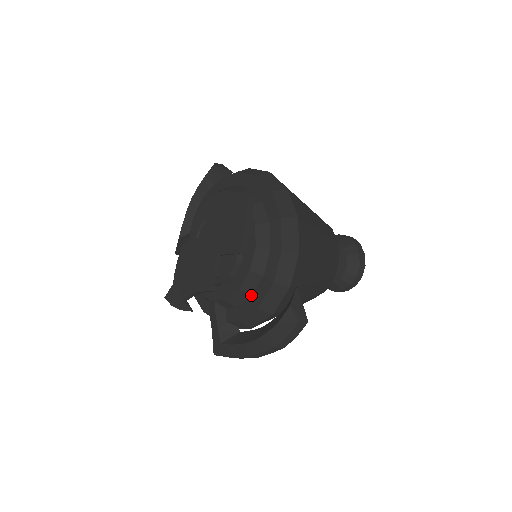
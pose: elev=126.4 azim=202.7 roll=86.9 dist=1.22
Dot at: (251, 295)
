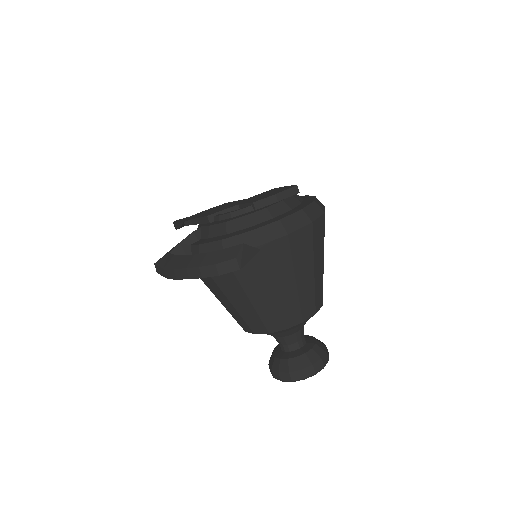
Dot at: (227, 234)
